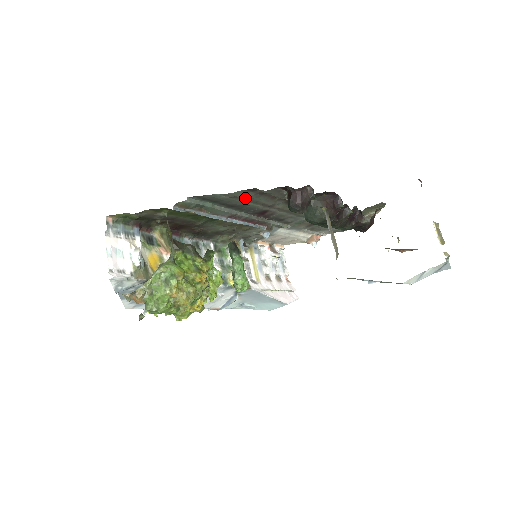
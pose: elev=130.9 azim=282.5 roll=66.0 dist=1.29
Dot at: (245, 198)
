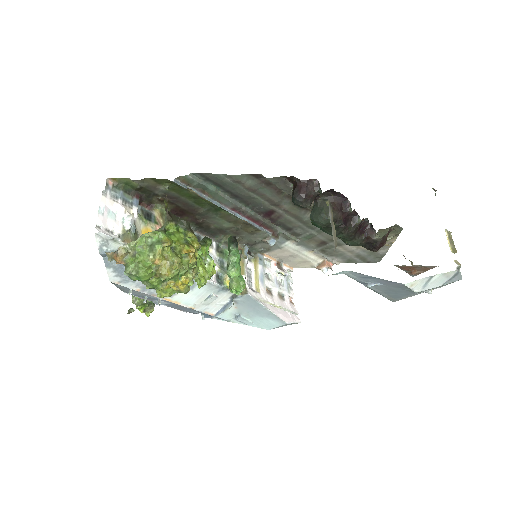
Dot at: (250, 186)
